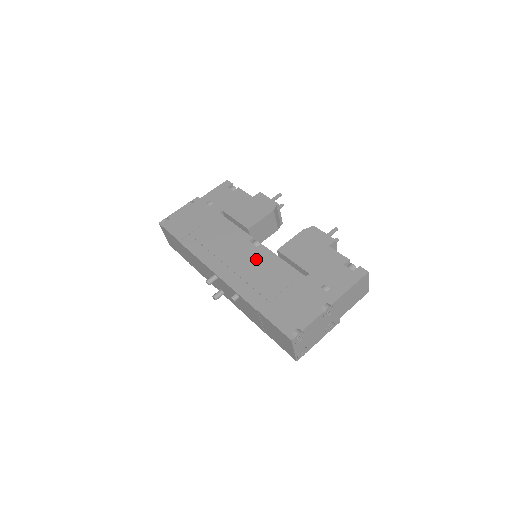
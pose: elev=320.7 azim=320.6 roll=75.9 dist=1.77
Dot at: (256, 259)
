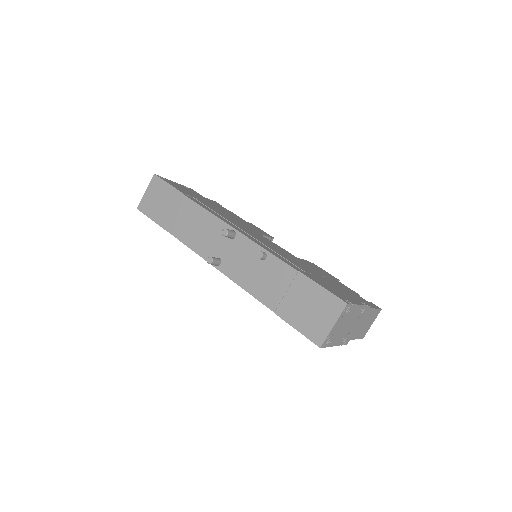
Dot at: (275, 246)
